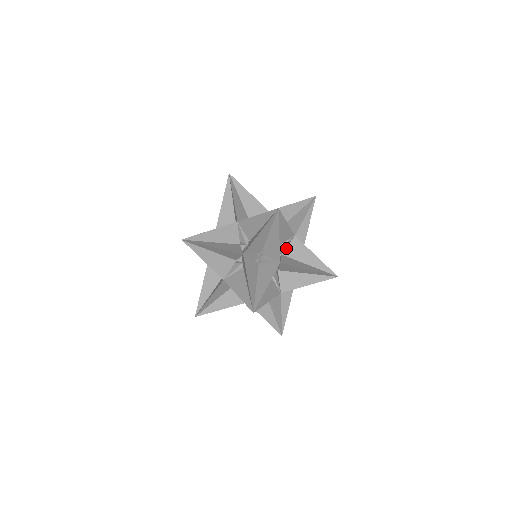
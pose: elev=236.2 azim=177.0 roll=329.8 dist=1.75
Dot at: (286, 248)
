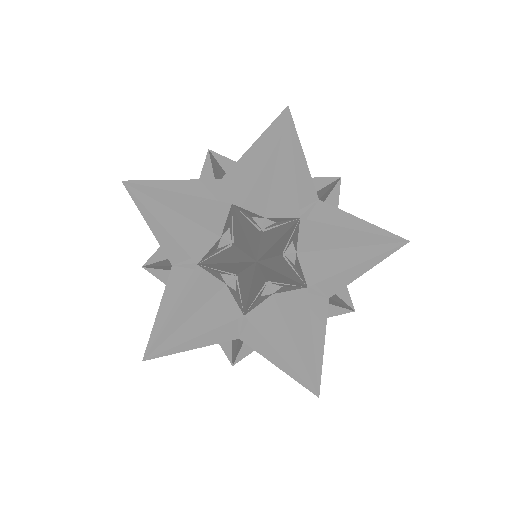
Dot at: (284, 292)
